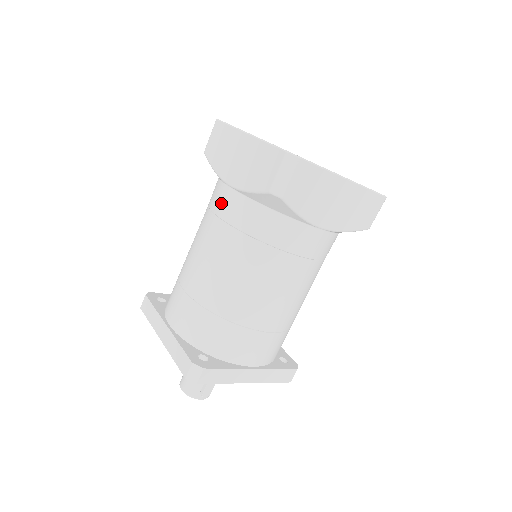
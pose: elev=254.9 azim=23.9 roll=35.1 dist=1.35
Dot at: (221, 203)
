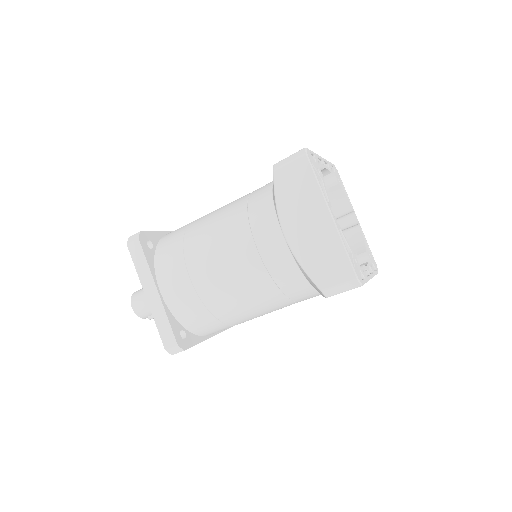
Dot at: (268, 244)
